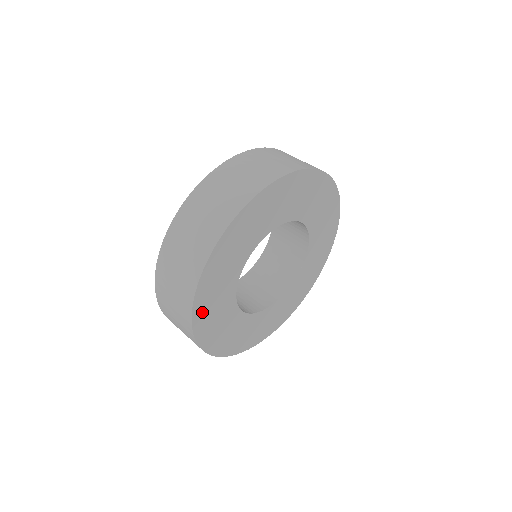
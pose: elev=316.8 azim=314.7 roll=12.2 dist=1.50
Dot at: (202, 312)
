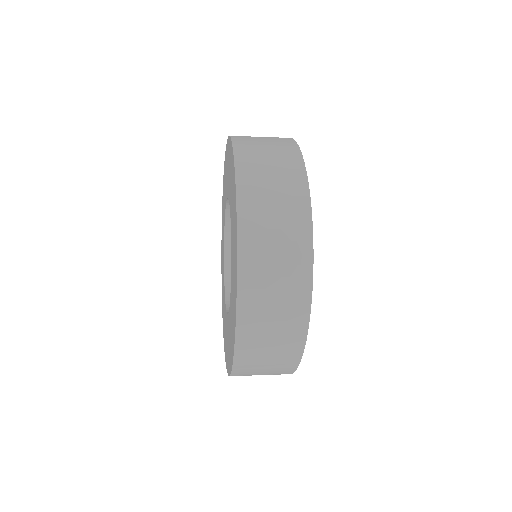
Dot at: occluded
